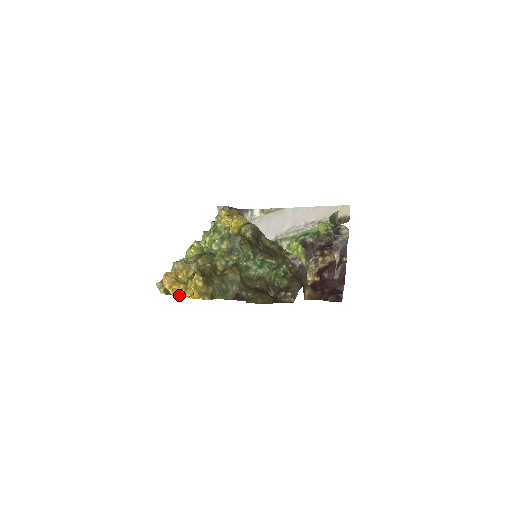
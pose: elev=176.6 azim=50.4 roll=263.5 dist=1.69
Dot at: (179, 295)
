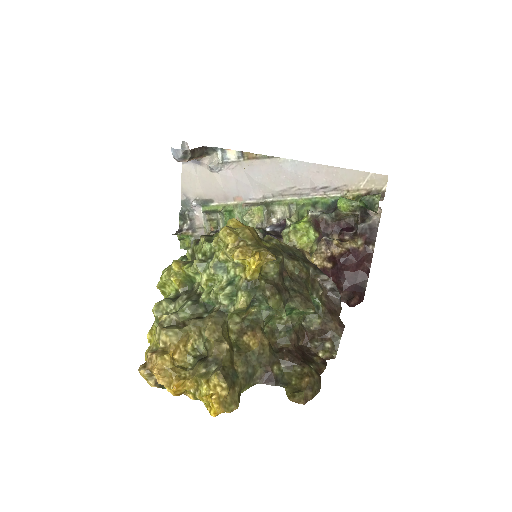
Dot at: (183, 393)
